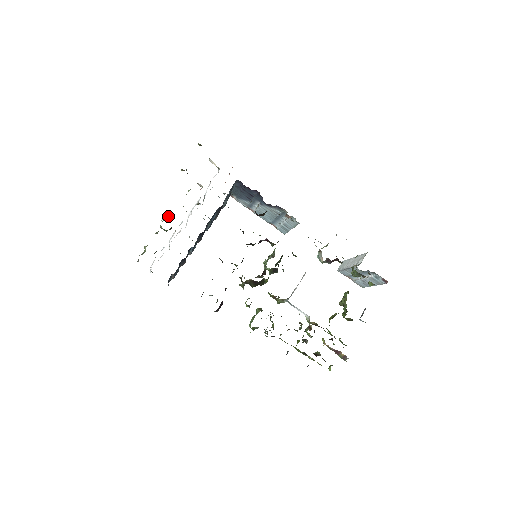
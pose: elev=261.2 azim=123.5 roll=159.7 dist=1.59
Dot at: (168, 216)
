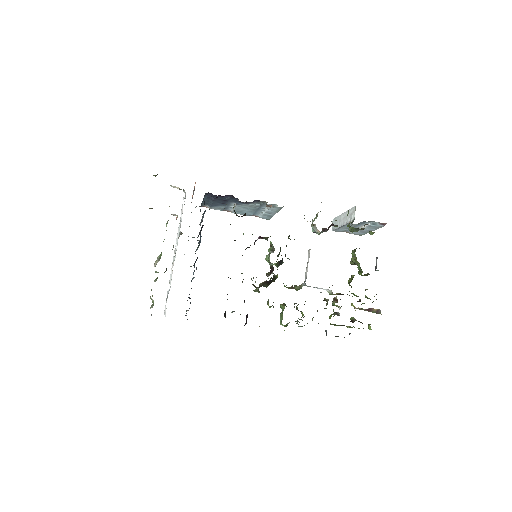
Dot at: (159, 259)
